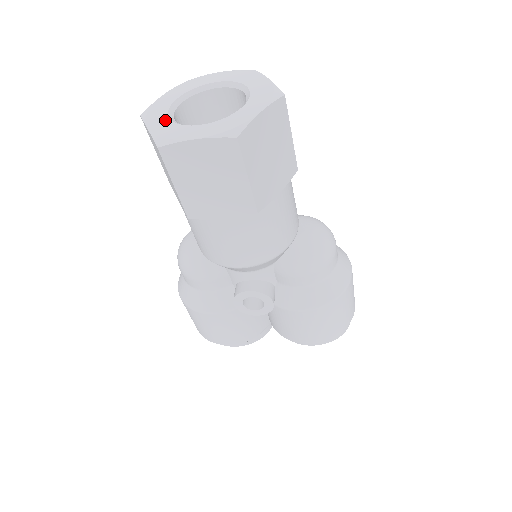
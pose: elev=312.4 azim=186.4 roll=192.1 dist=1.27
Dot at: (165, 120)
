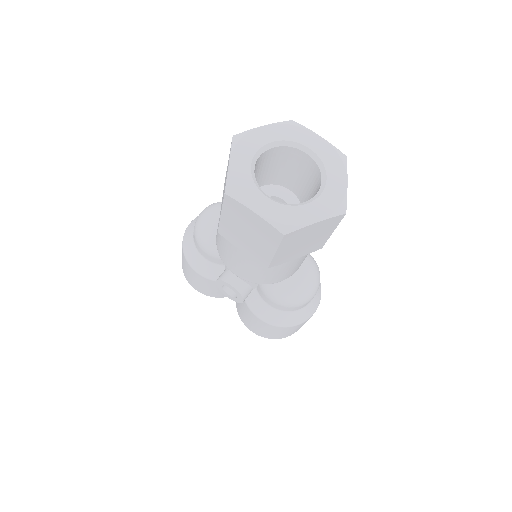
Dot at: (247, 165)
